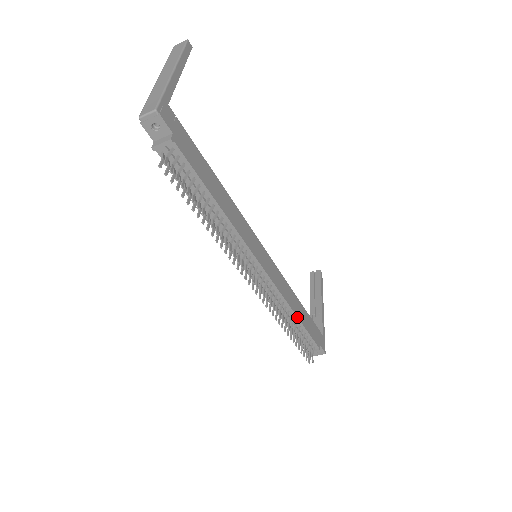
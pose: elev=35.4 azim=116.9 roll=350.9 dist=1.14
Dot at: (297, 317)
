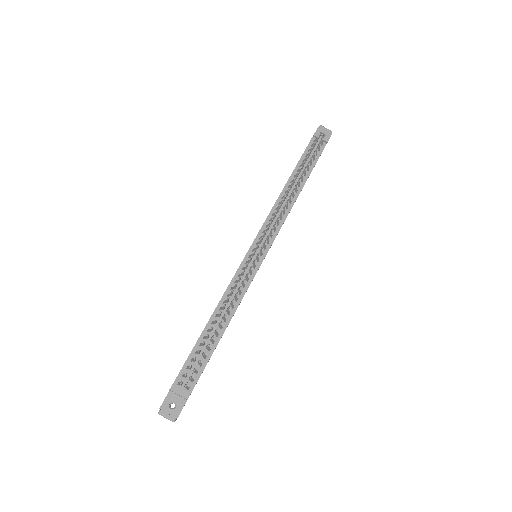
Dot at: (225, 329)
